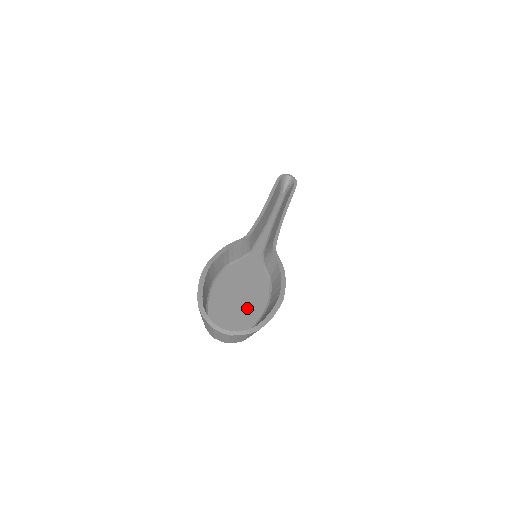
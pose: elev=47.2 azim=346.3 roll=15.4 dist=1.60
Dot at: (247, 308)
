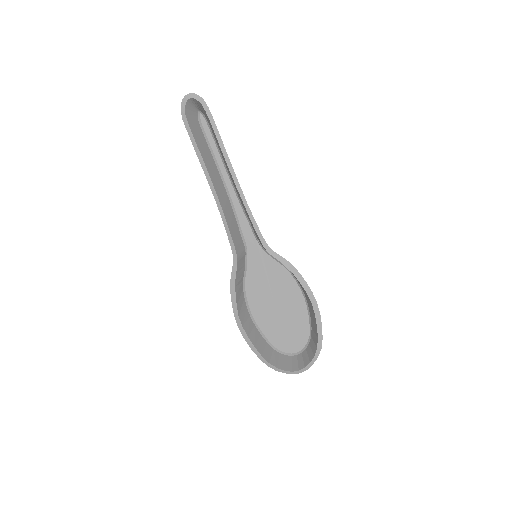
Dot at: (292, 314)
